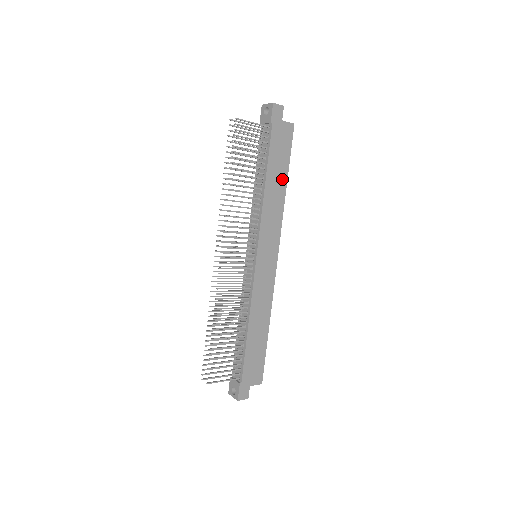
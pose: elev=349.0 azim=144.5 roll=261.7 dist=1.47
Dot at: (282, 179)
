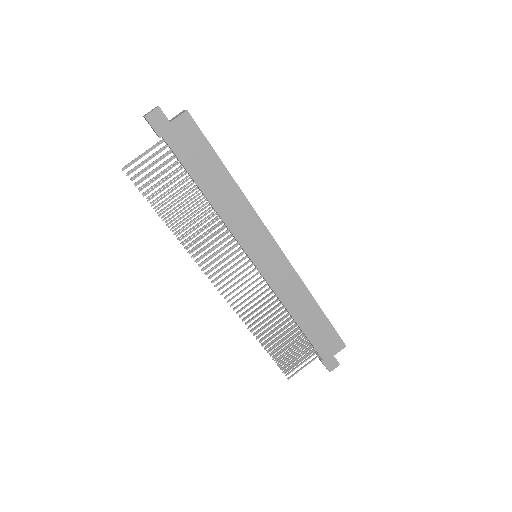
Dot at: (221, 175)
